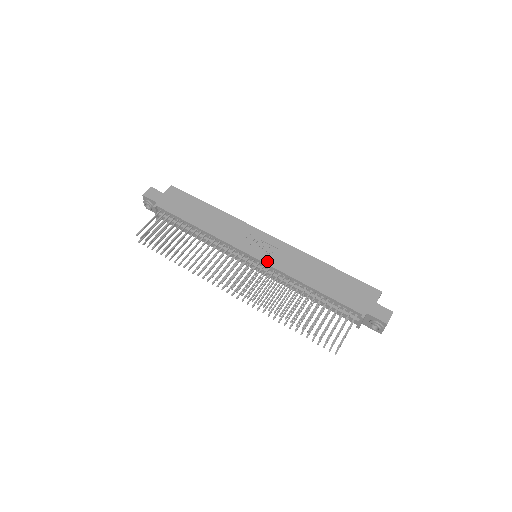
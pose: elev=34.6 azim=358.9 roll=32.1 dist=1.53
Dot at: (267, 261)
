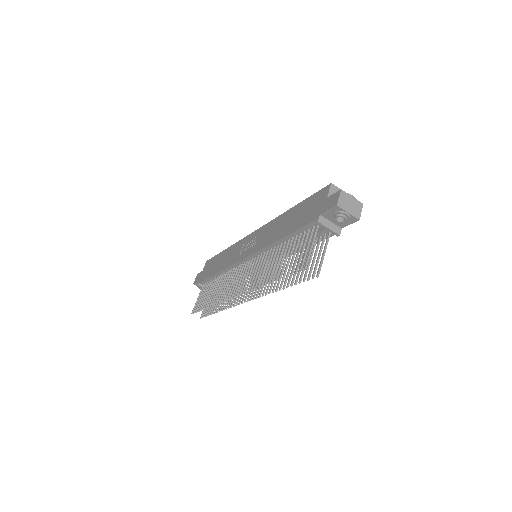
Dot at: (253, 252)
